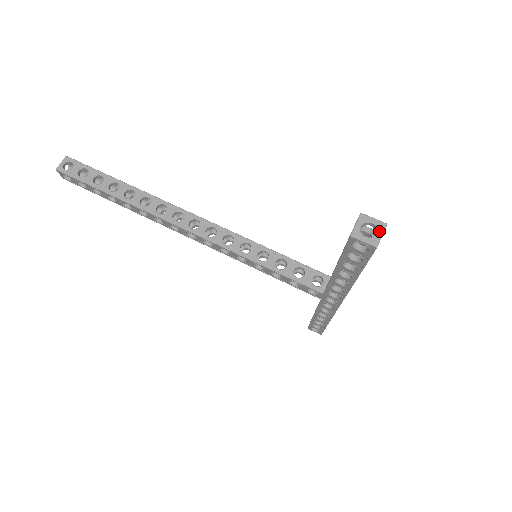
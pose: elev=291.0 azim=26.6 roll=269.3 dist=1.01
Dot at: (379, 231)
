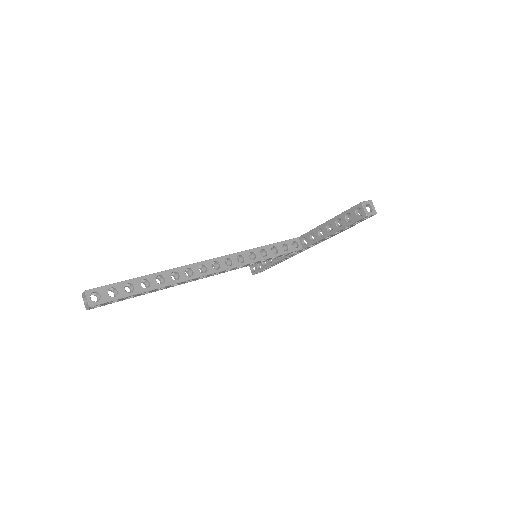
Dot at: (372, 206)
